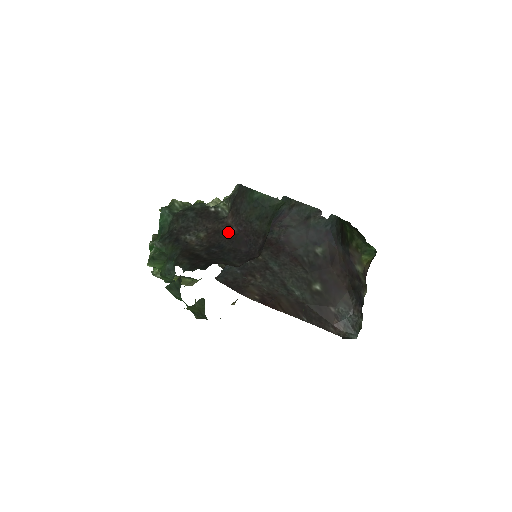
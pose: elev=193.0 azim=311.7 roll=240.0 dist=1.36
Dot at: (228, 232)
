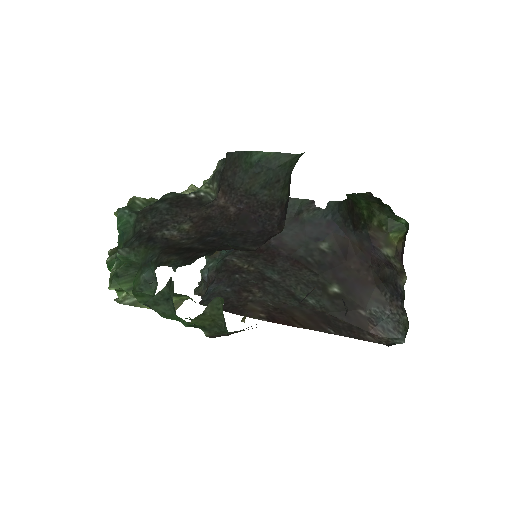
Dot at: (224, 215)
